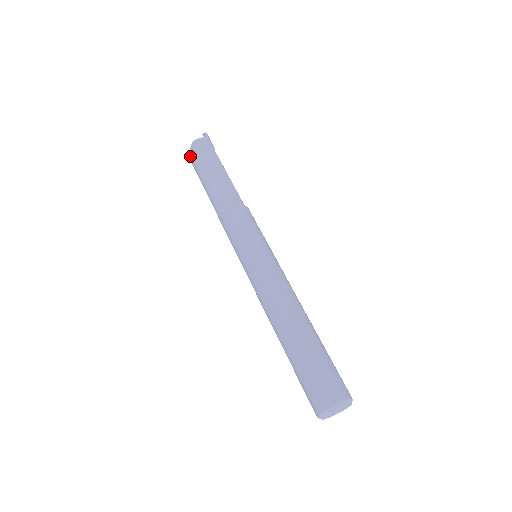
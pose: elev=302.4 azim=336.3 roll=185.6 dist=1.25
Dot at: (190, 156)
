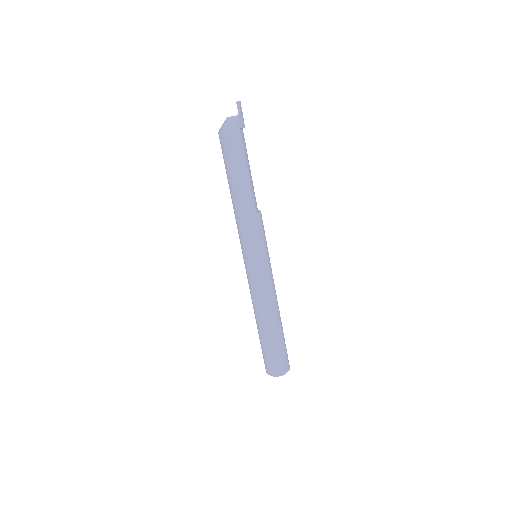
Dot at: (219, 136)
